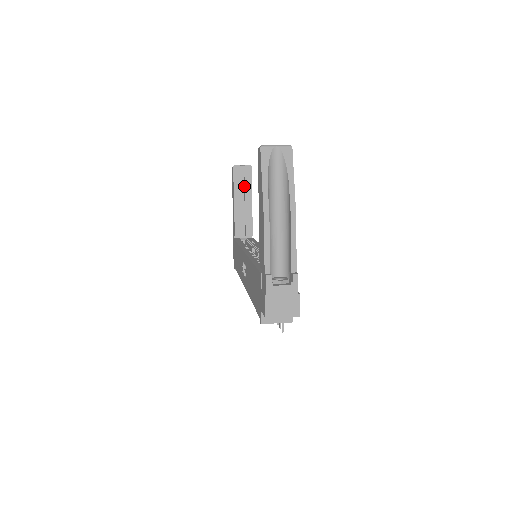
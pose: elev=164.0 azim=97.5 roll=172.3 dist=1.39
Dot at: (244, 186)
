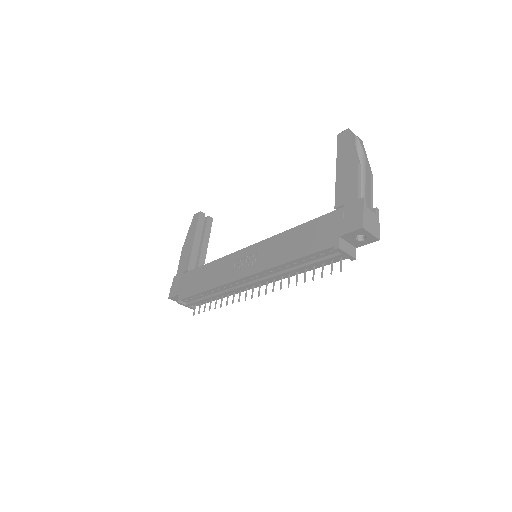
Dot at: (203, 232)
